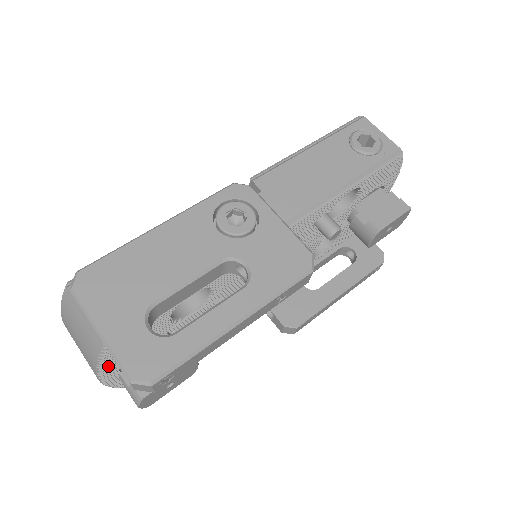
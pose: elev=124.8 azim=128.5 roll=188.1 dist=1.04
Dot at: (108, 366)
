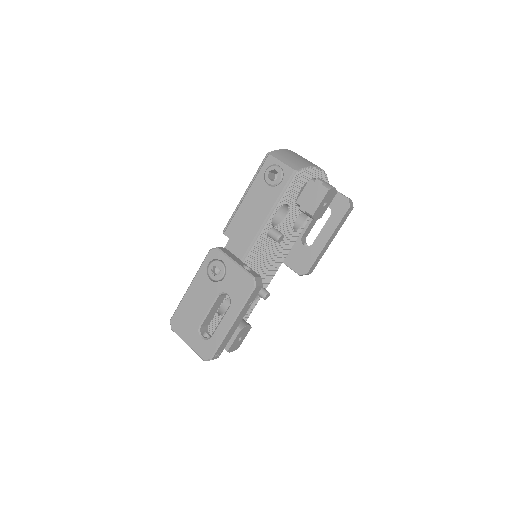
Dot at: occluded
